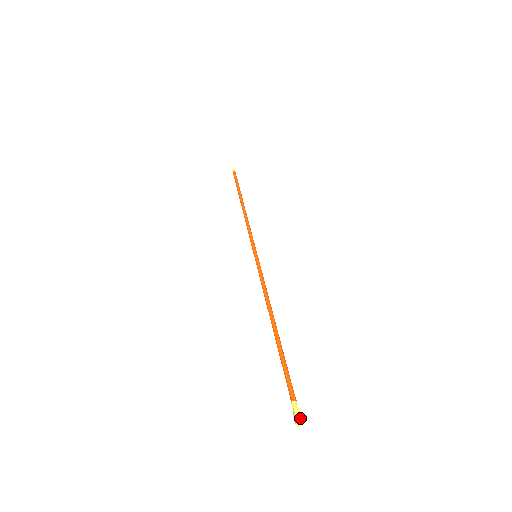
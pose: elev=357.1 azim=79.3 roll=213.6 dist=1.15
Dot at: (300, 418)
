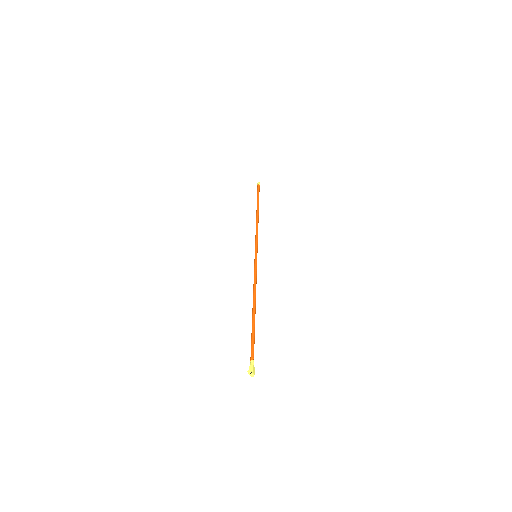
Dot at: (248, 372)
